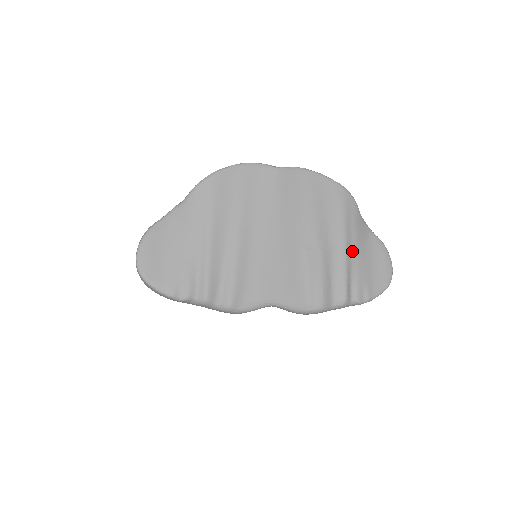
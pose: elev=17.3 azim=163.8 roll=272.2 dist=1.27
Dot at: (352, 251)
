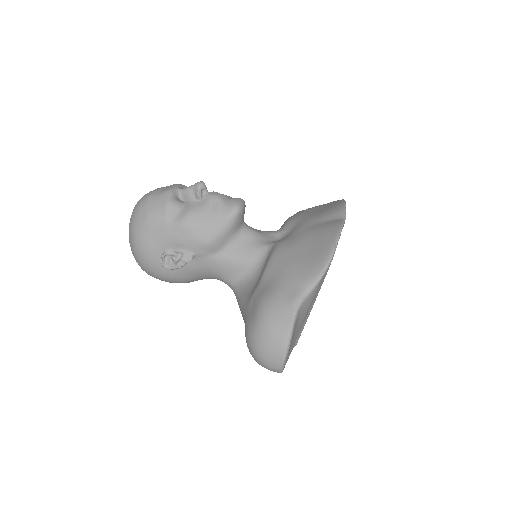
Dot at: occluded
